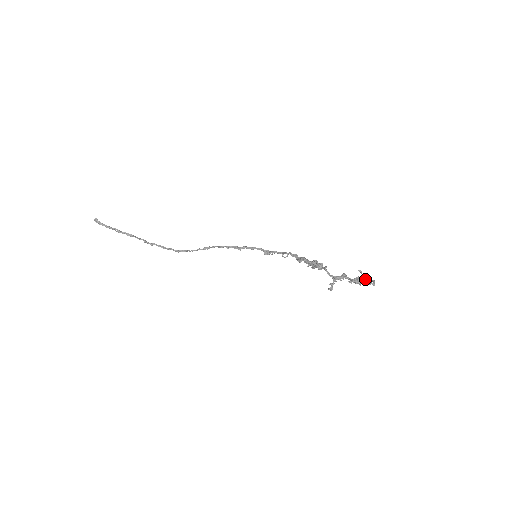
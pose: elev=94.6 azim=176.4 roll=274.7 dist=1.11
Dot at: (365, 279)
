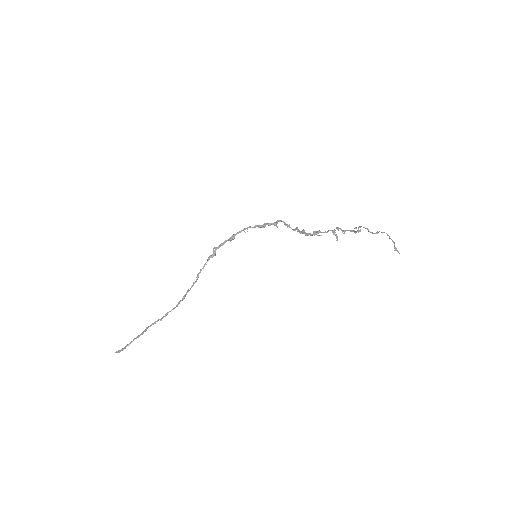
Dot at: occluded
